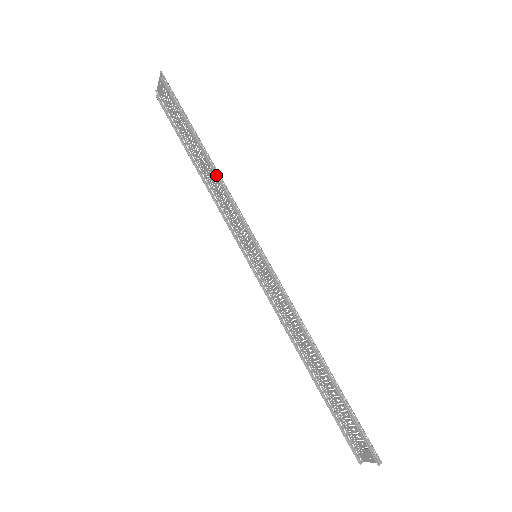
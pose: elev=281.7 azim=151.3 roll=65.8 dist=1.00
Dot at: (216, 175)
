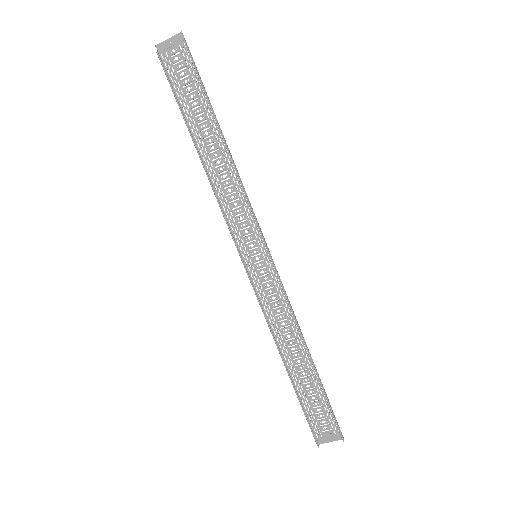
Dot at: (235, 167)
